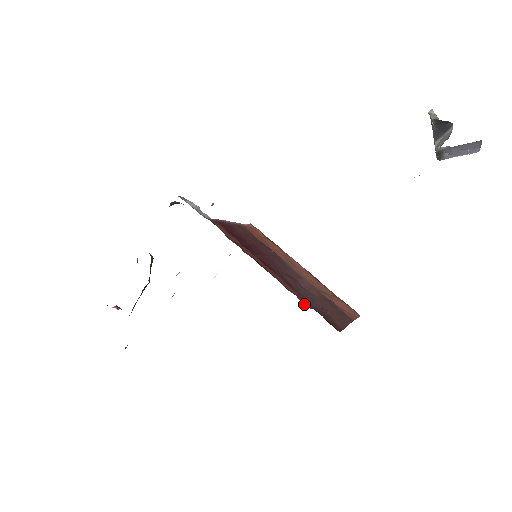
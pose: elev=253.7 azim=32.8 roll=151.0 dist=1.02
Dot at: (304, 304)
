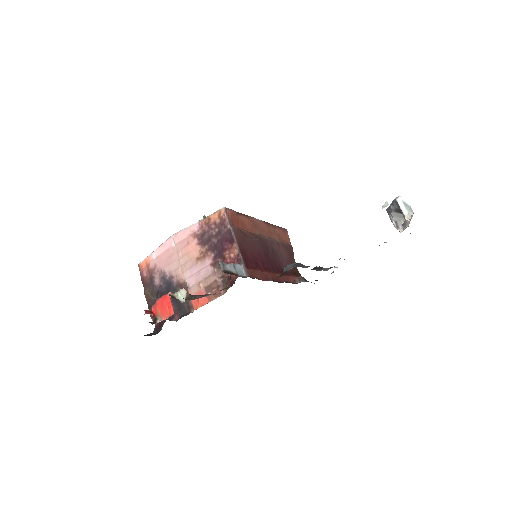
Dot at: occluded
